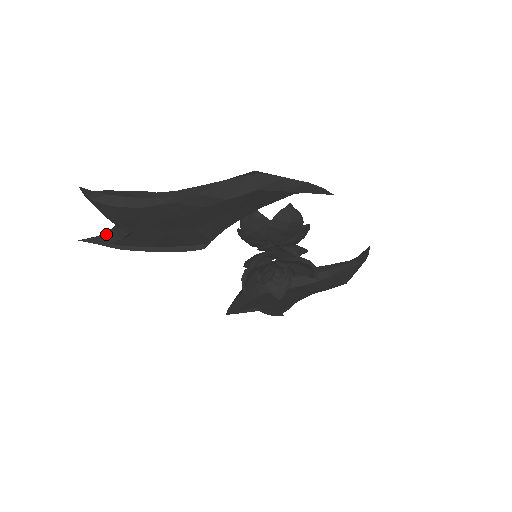
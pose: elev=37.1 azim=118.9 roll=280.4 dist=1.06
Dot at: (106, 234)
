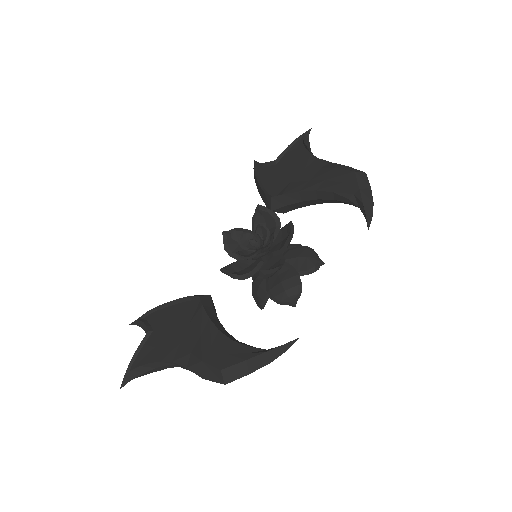
Dot at: (144, 329)
